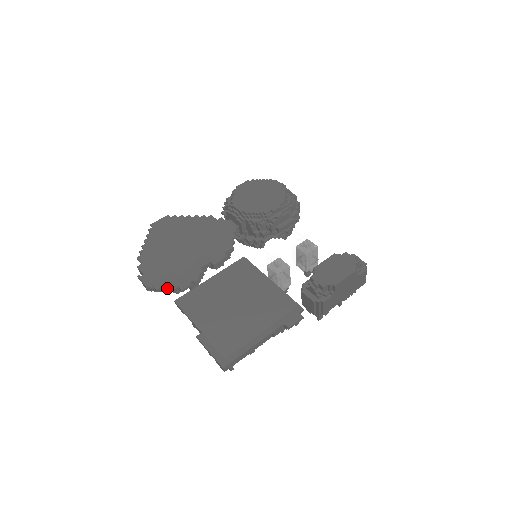
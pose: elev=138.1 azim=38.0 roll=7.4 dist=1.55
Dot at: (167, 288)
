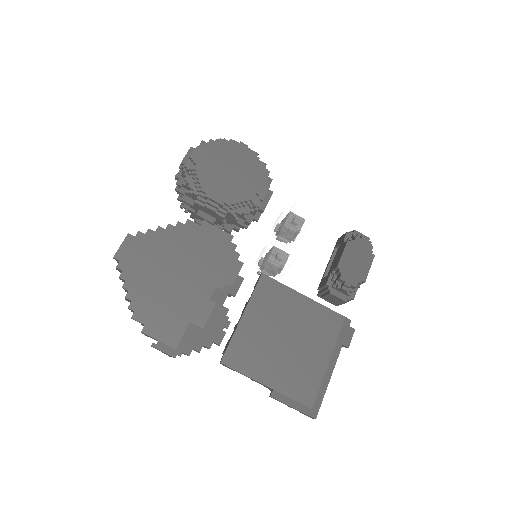
Dot at: occluded
